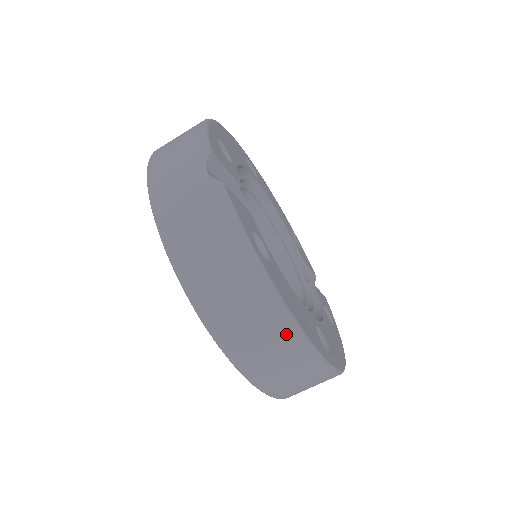
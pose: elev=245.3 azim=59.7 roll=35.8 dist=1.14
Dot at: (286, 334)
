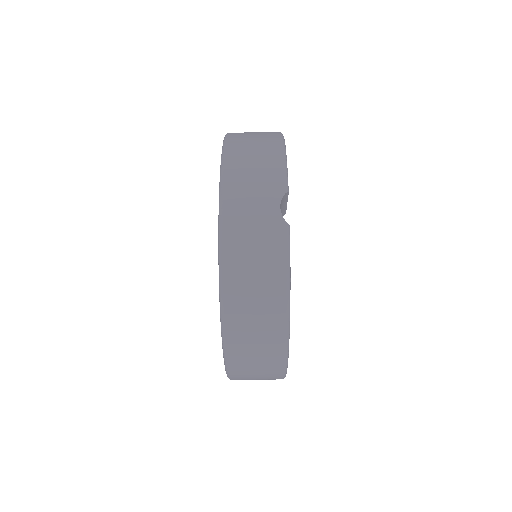
Dot at: (277, 354)
